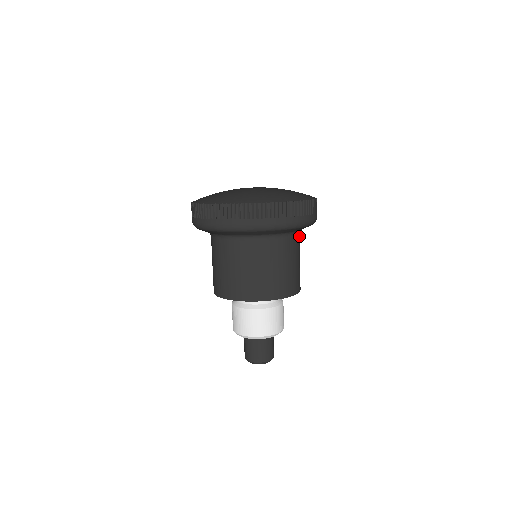
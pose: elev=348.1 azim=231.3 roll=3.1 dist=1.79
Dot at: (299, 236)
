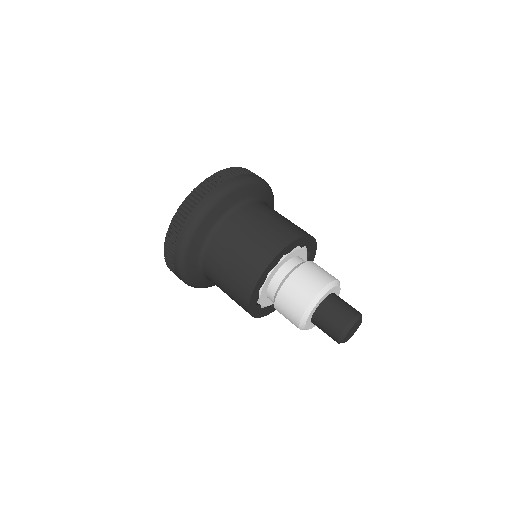
Dot at: occluded
